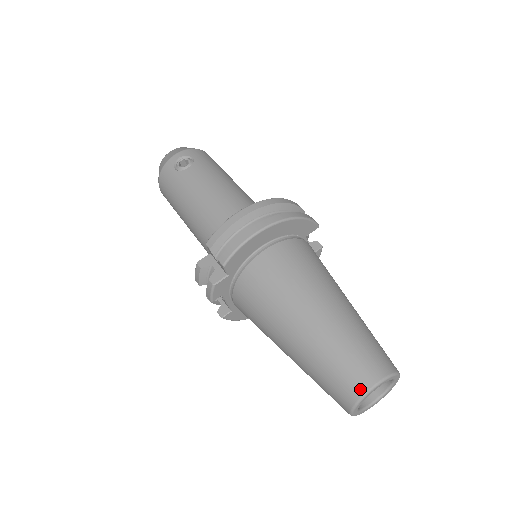
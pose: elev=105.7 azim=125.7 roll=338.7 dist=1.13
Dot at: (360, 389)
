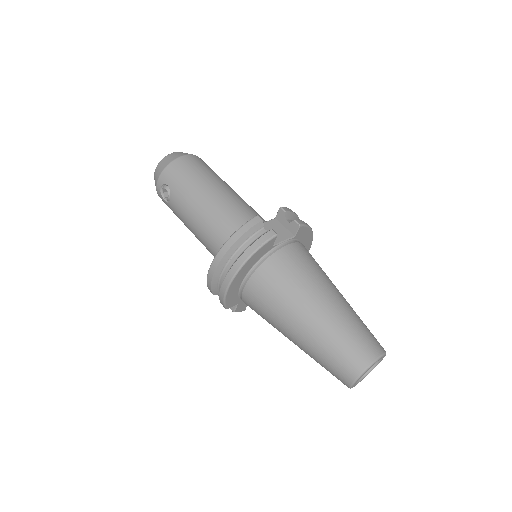
Dot at: (345, 384)
